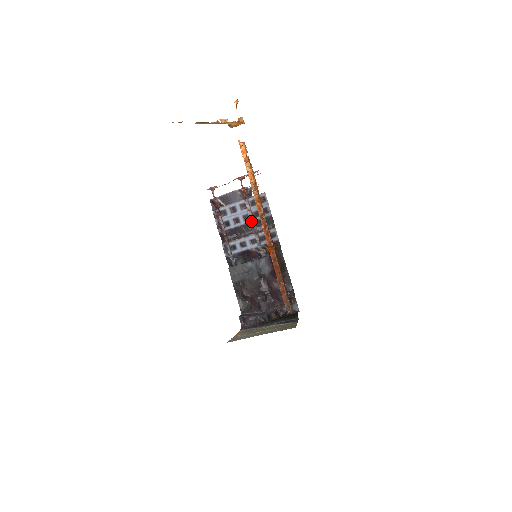
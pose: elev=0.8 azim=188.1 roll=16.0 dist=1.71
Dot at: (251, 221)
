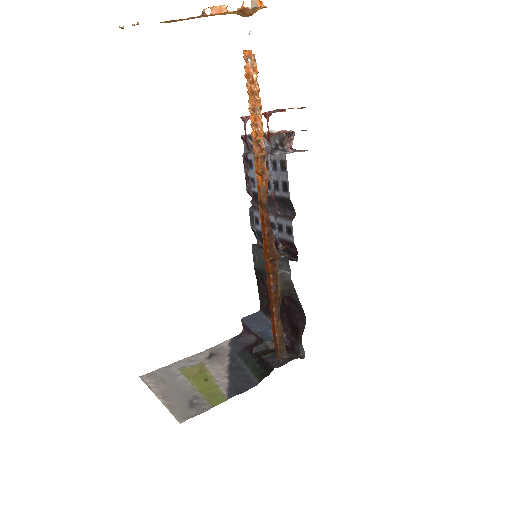
Dot at: (272, 193)
